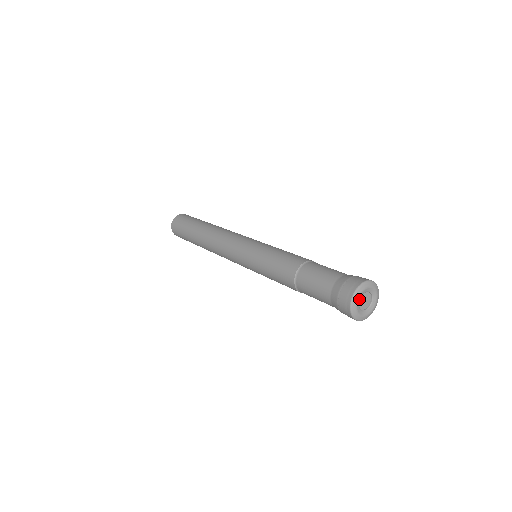
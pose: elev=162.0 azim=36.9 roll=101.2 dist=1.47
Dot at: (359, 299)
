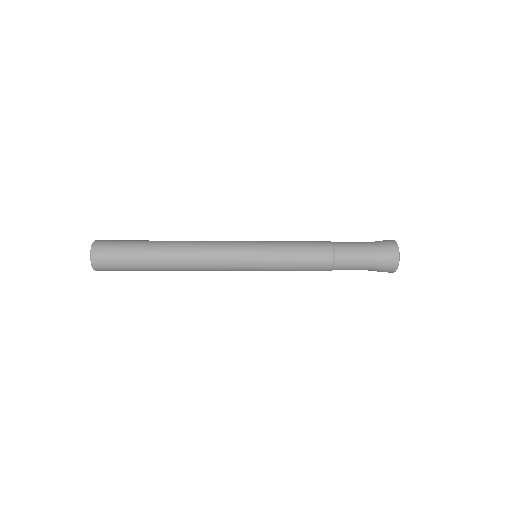
Dot at: occluded
